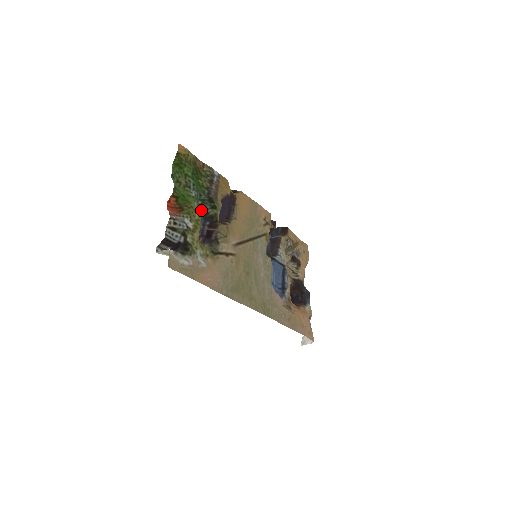
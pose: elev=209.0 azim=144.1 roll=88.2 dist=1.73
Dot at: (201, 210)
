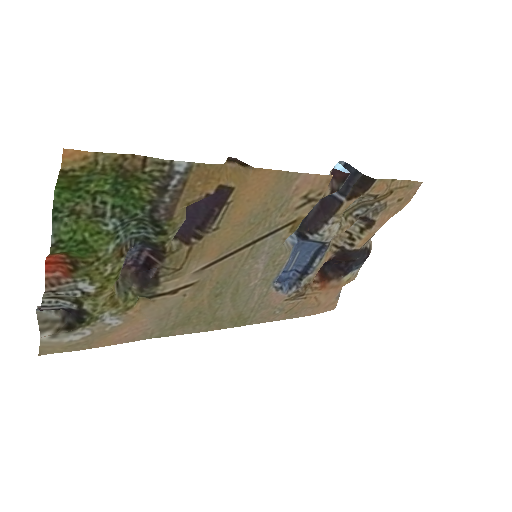
Dot at: (136, 233)
